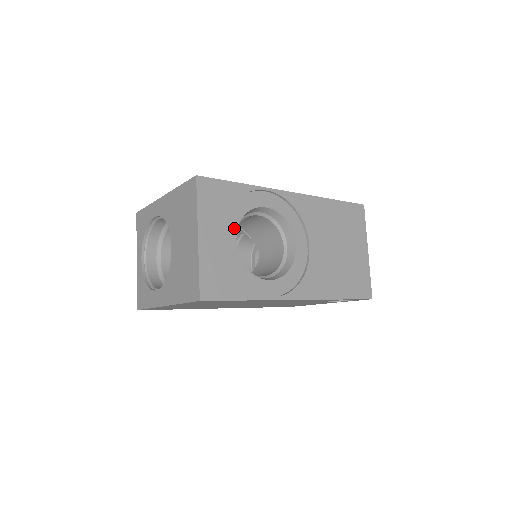
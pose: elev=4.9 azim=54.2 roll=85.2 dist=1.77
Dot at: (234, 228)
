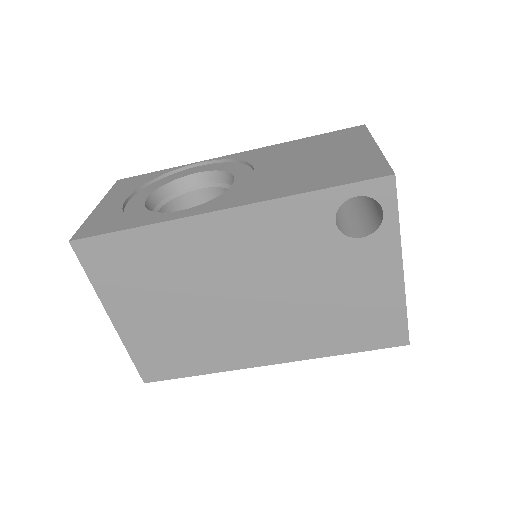
Dot at: (148, 194)
